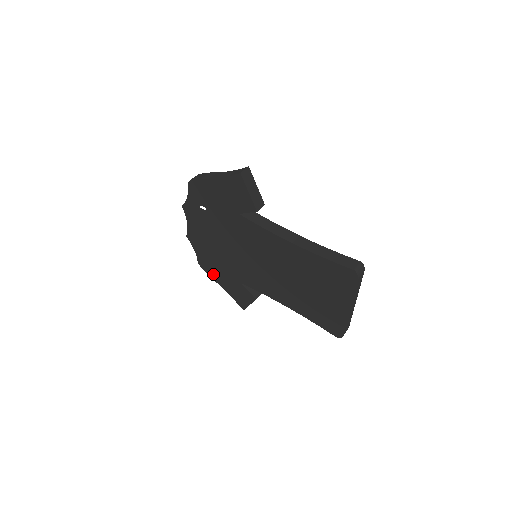
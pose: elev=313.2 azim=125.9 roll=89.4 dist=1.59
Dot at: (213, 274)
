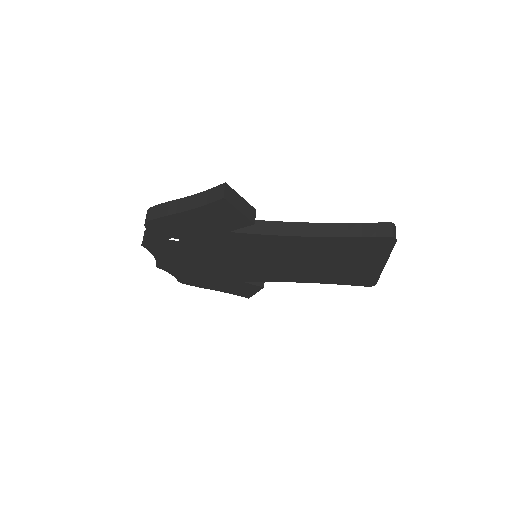
Dot at: (202, 285)
